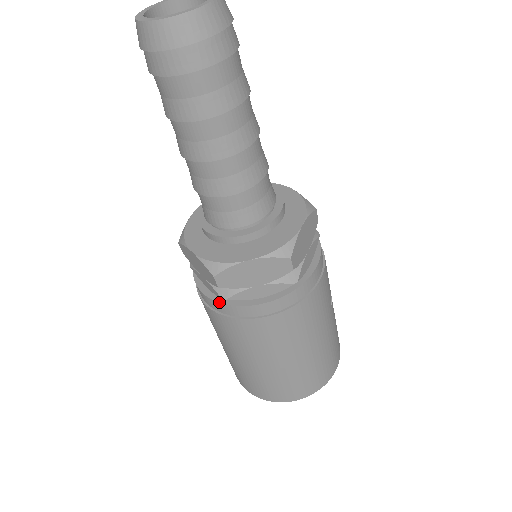
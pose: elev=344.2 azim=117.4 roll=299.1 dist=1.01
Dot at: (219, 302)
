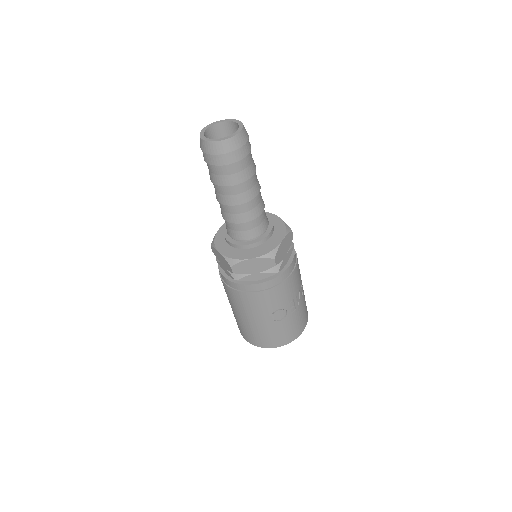
Dot at: occluded
